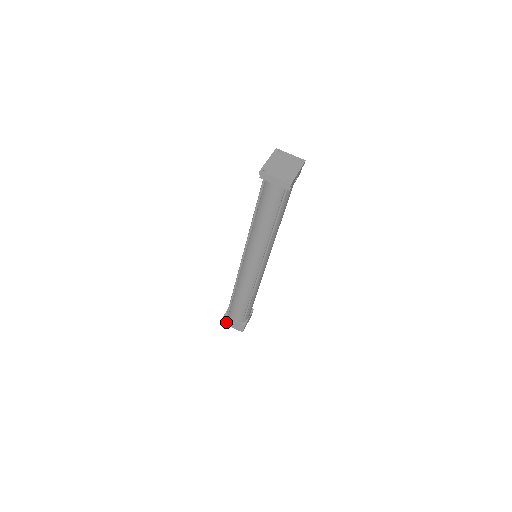
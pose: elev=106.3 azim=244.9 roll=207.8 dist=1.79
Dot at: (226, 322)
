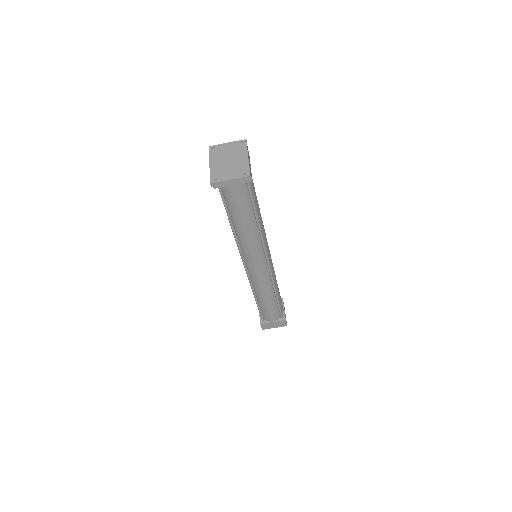
Dot at: (266, 327)
